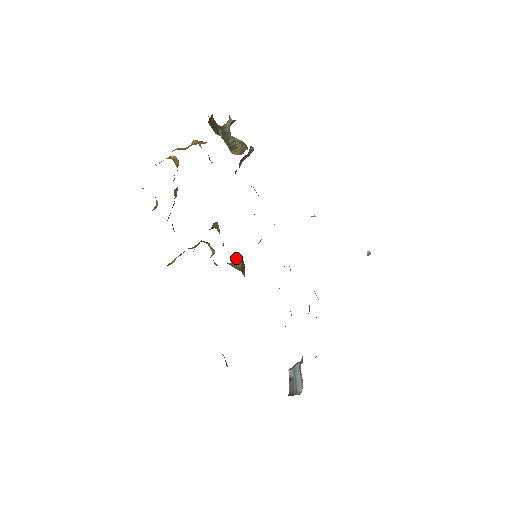
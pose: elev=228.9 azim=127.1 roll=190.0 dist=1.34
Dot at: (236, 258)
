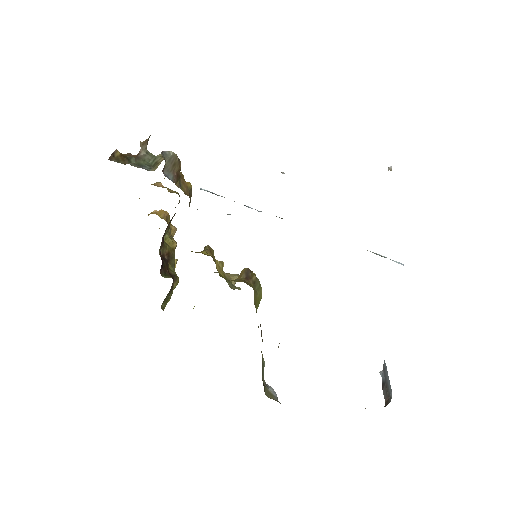
Dot at: occluded
